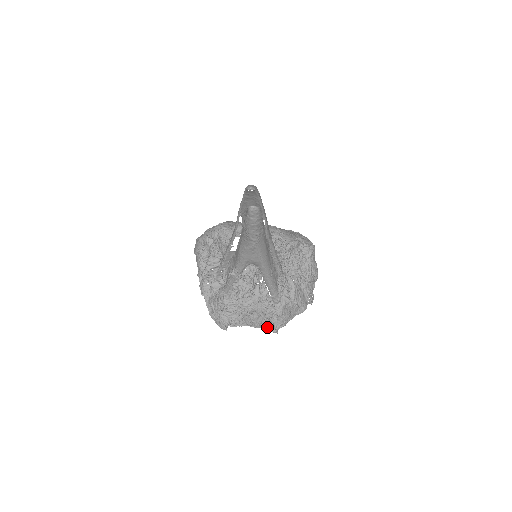
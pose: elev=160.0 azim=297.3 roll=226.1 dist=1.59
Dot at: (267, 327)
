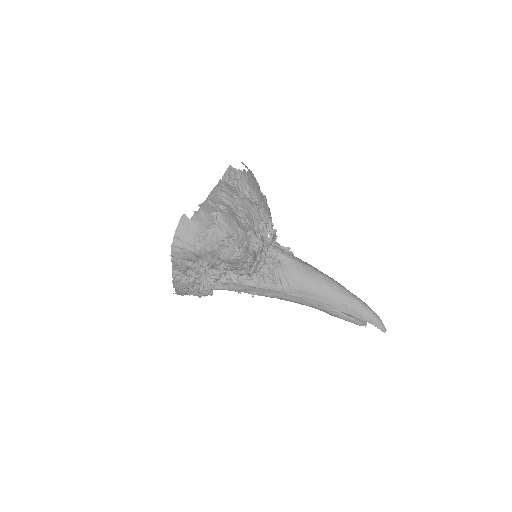
Dot at: occluded
